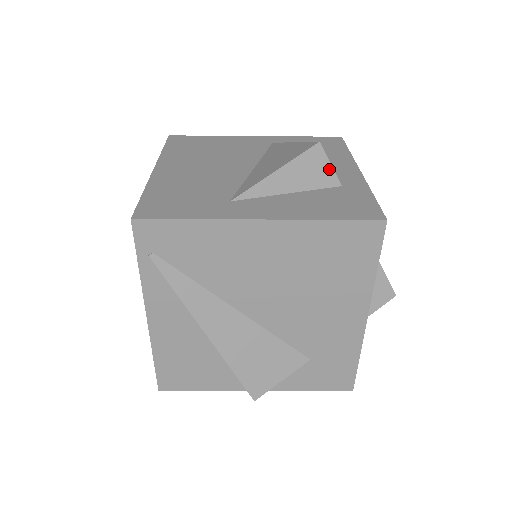
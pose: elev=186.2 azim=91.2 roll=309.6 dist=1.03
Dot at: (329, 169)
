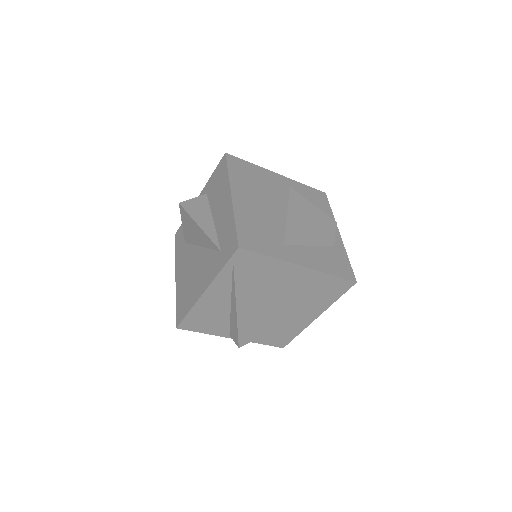
Dot at: (333, 237)
